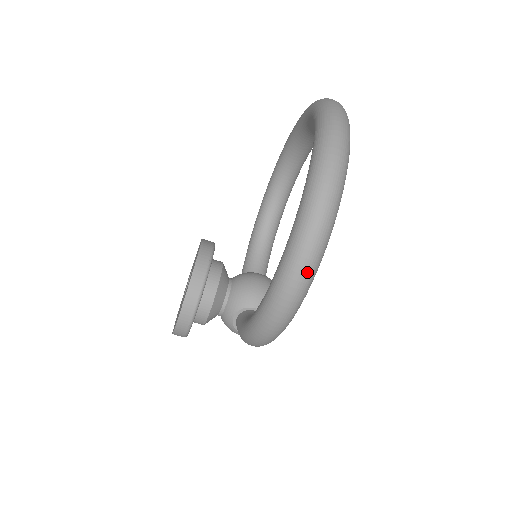
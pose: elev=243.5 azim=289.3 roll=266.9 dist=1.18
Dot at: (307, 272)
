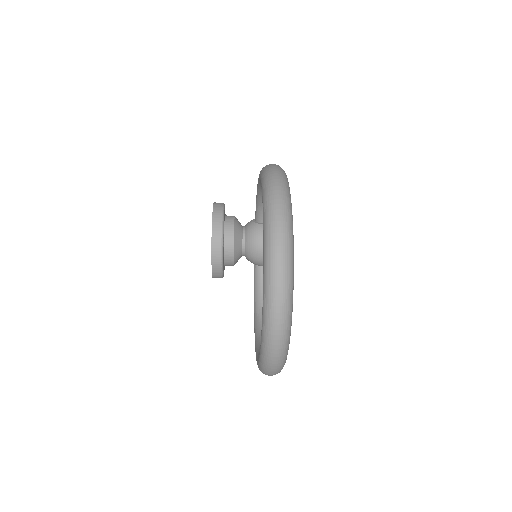
Dot at: occluded
